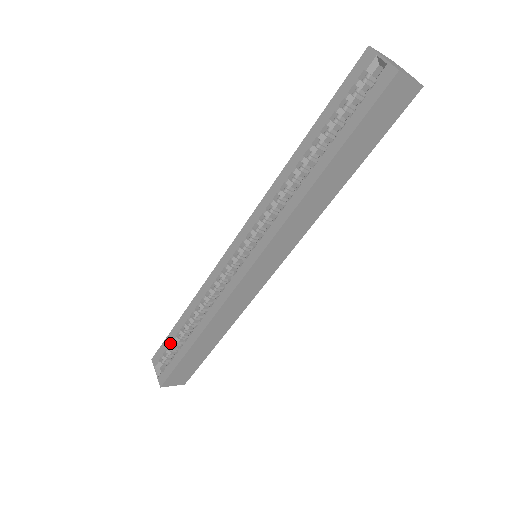
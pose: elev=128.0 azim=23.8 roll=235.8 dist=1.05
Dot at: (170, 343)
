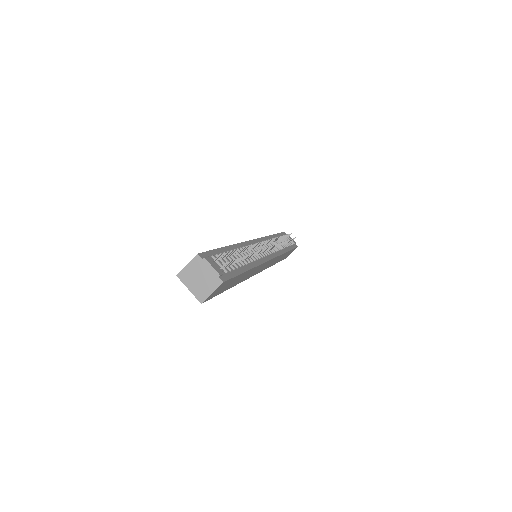
Dot at: occluded
